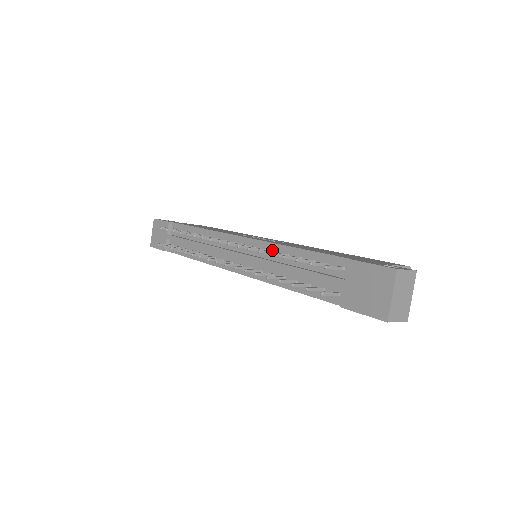
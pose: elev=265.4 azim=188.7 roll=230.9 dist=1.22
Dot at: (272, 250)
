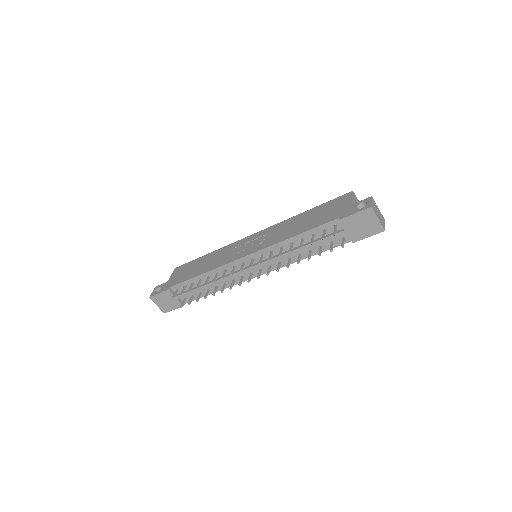
Dot at: (278, 248)
